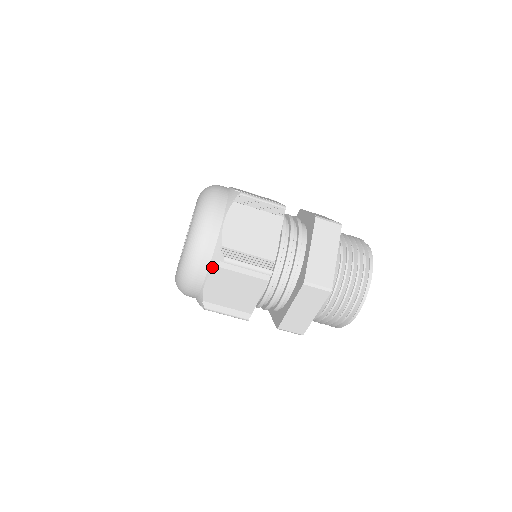
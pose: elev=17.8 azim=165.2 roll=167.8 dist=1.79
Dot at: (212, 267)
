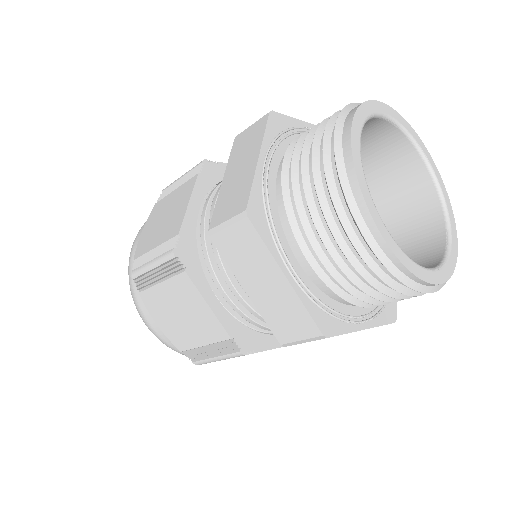
Dot at: occluded
